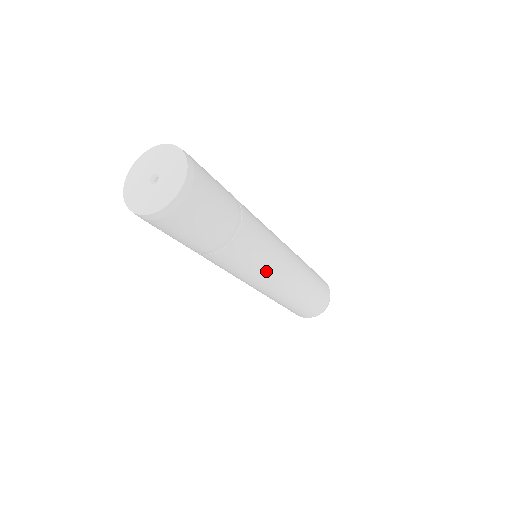
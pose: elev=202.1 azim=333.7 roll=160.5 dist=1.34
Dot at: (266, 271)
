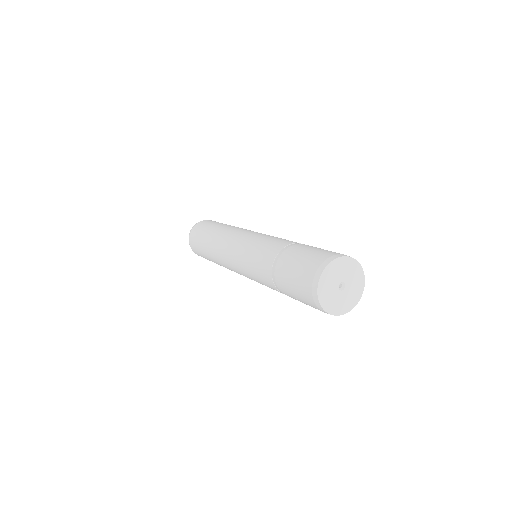
Dot at: occluded
